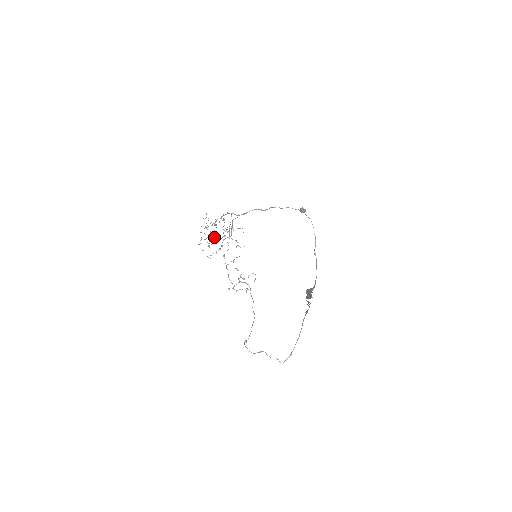
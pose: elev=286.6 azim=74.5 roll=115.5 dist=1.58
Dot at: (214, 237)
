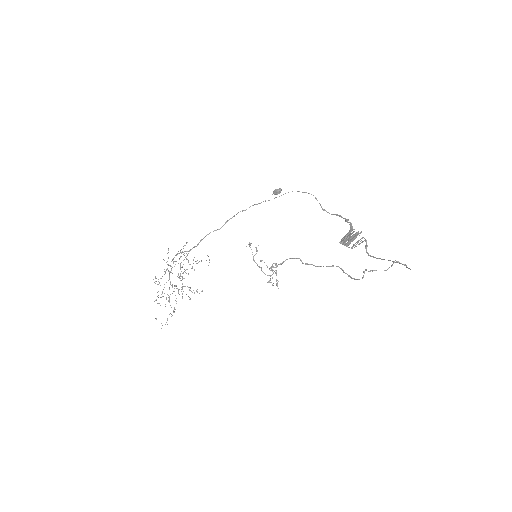
Dot at: occluded
